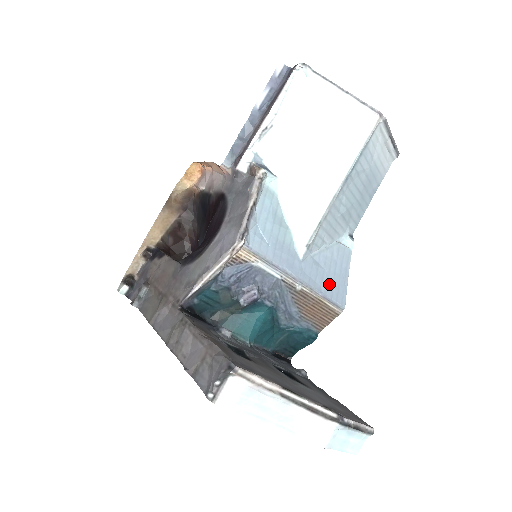
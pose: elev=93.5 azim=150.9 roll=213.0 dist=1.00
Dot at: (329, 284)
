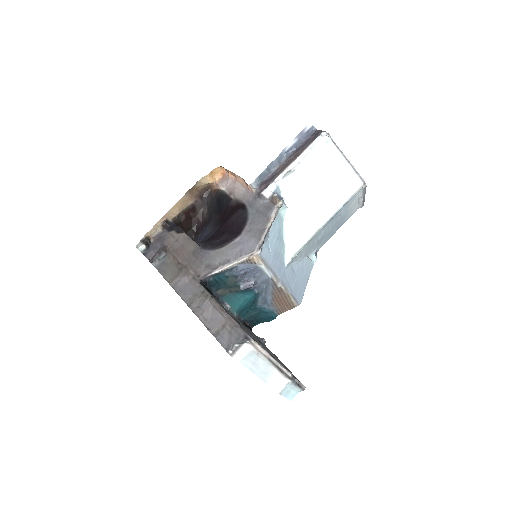
Dot at: (296, 286)
